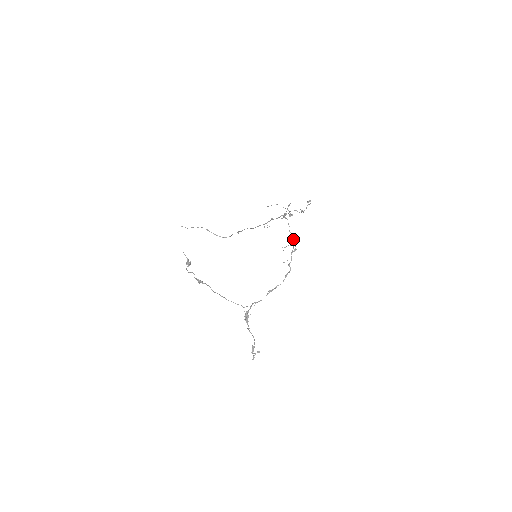
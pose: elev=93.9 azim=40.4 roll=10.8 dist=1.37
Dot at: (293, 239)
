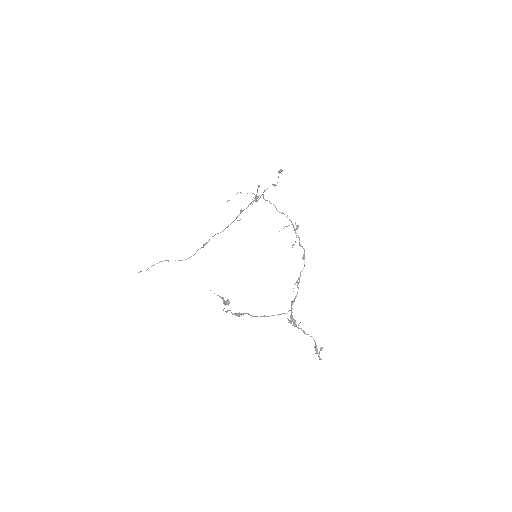
Dot at: (287, 217)
